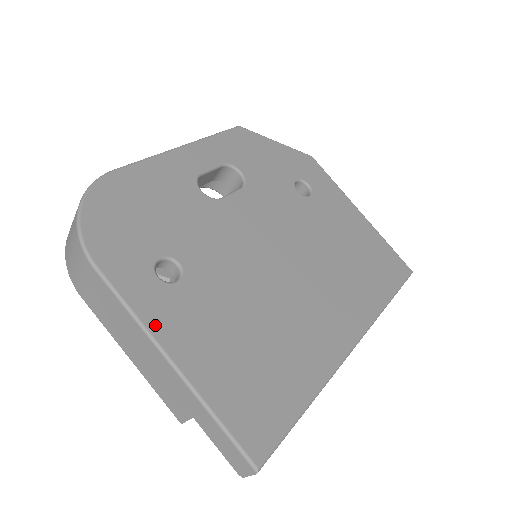
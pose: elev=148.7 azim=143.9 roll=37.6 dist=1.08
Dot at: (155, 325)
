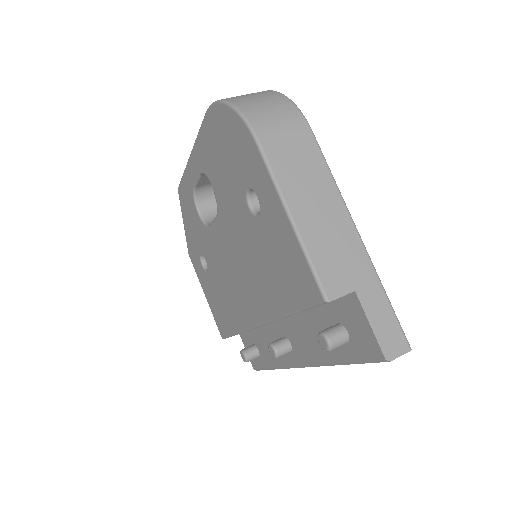
Dot at: occluded
